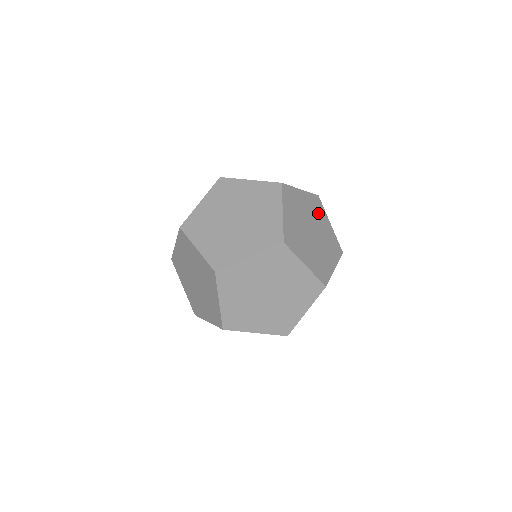
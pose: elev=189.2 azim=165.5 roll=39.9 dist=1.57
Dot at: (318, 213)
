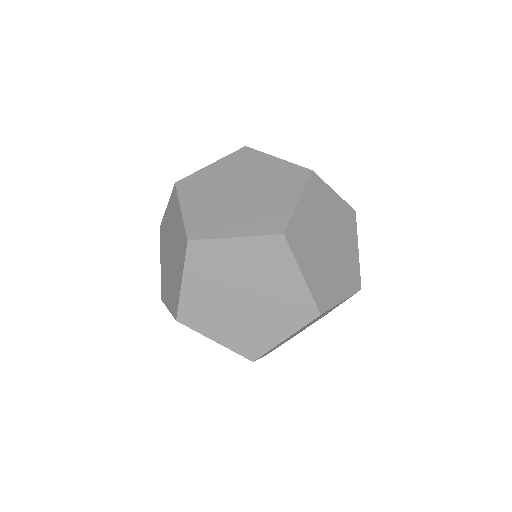
Dot at: (248, 164)
